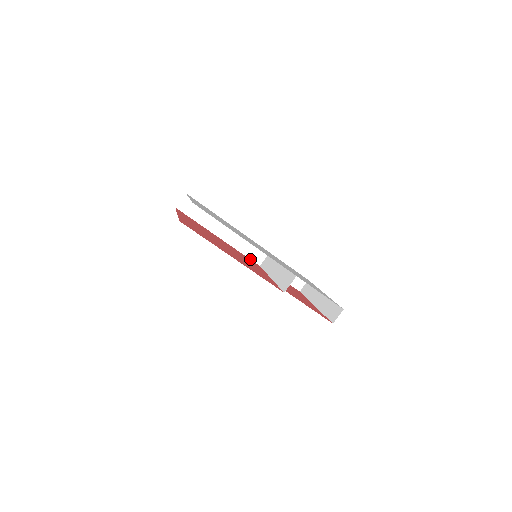
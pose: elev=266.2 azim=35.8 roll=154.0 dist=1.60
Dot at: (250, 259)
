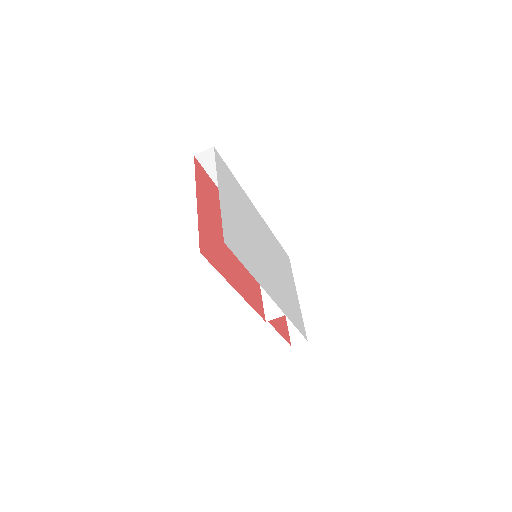
Dot at: occluded
